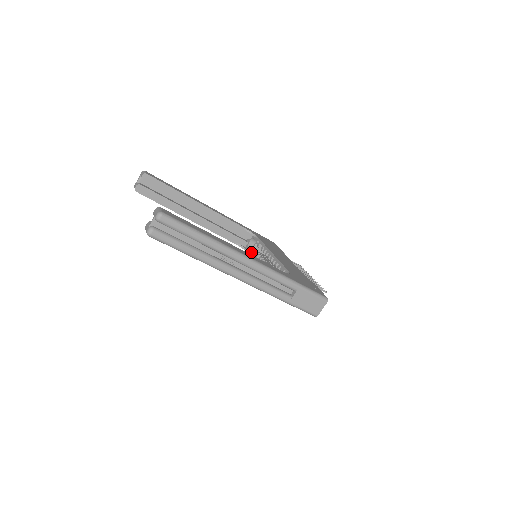
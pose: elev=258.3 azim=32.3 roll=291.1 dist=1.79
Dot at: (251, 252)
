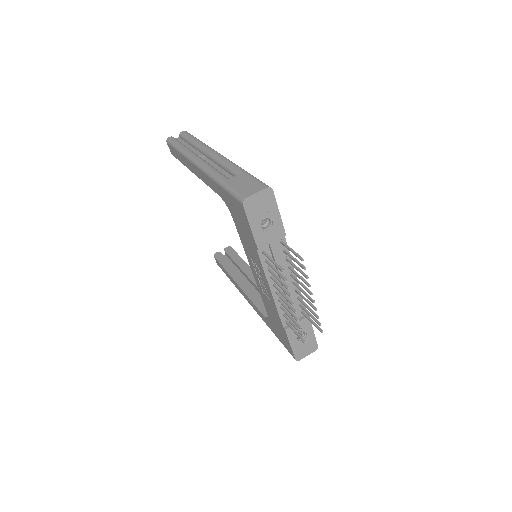
Dot at: occluded
